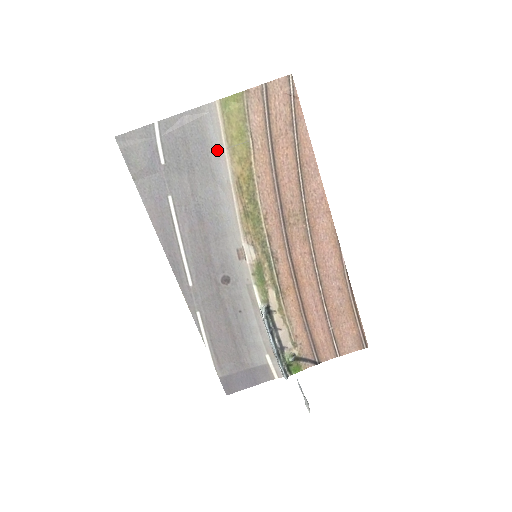
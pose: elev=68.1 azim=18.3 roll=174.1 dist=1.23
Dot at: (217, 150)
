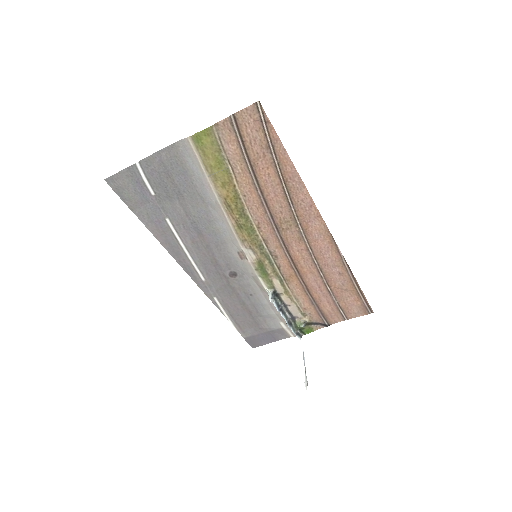
Dot at: (200, 178)
